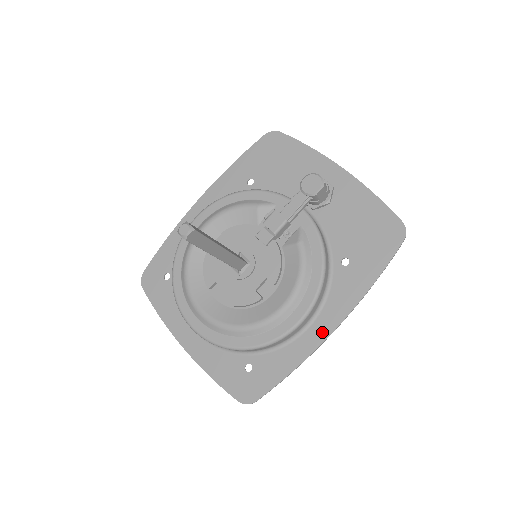
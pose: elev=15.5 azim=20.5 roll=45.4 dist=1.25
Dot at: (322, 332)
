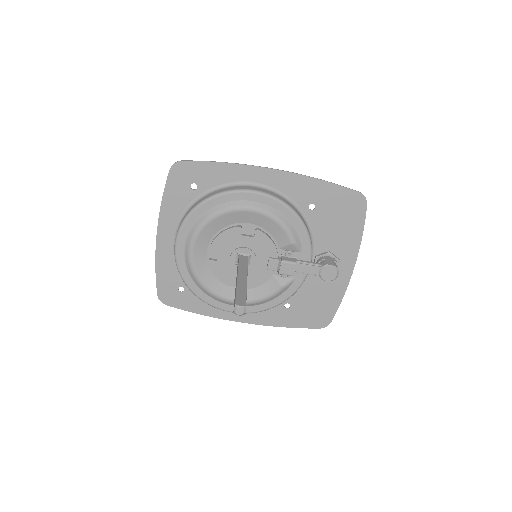
Dot at: (235, 317)
